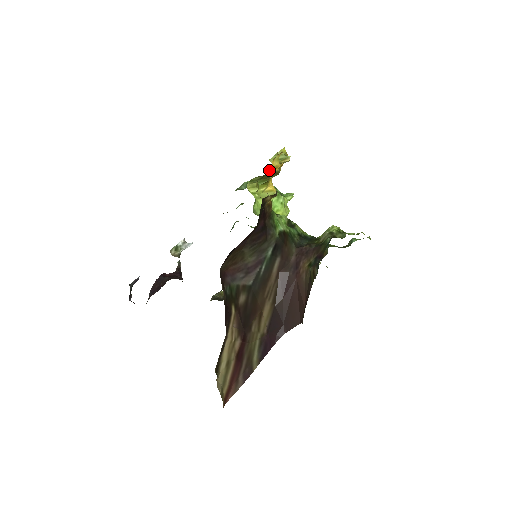
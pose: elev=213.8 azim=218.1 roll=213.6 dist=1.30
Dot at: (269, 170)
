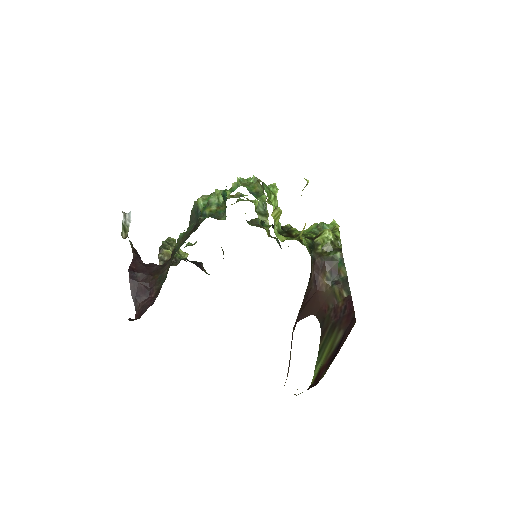
Dot at: occluded
